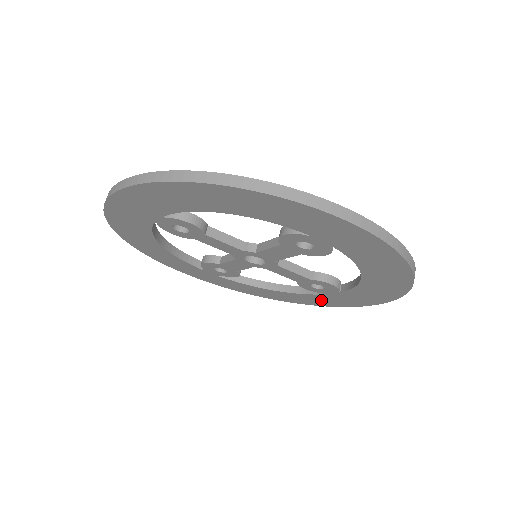
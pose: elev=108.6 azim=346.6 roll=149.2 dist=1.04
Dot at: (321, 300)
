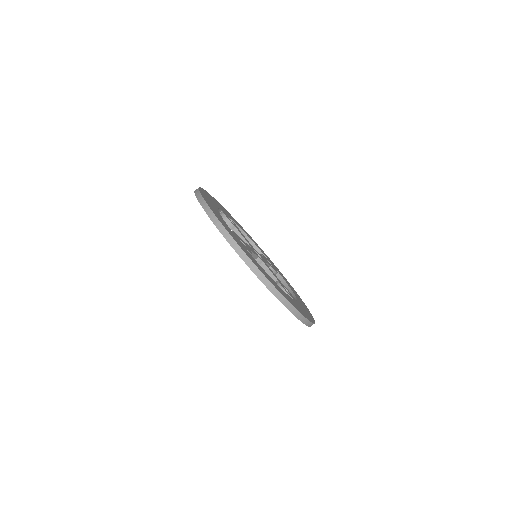
Dot at: occluded
